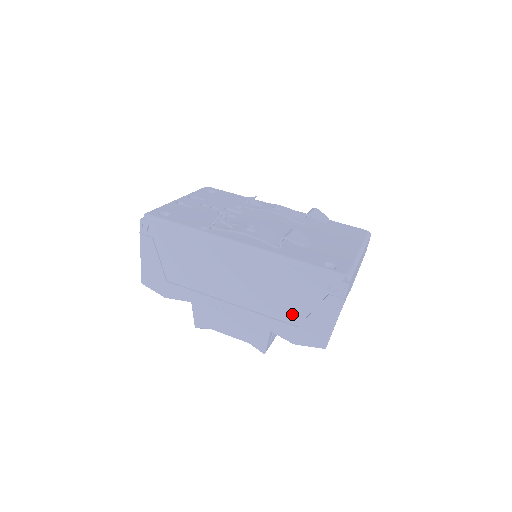
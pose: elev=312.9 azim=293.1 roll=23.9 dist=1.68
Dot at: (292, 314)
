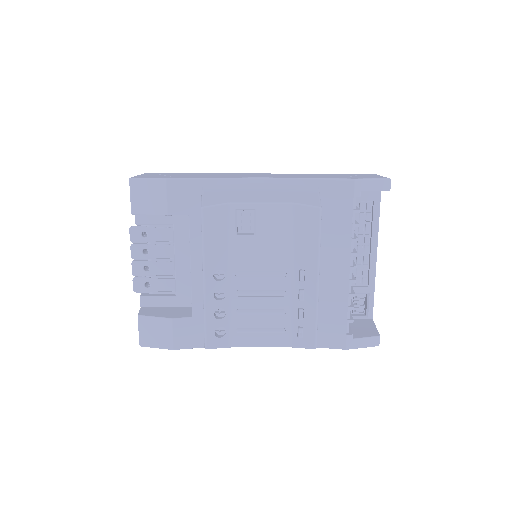
Dot at: (336, 176)
